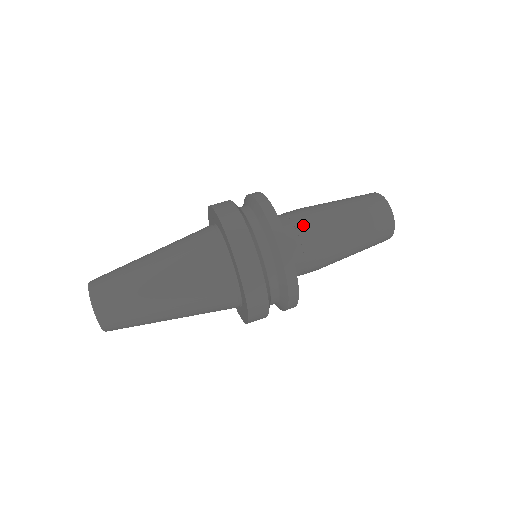
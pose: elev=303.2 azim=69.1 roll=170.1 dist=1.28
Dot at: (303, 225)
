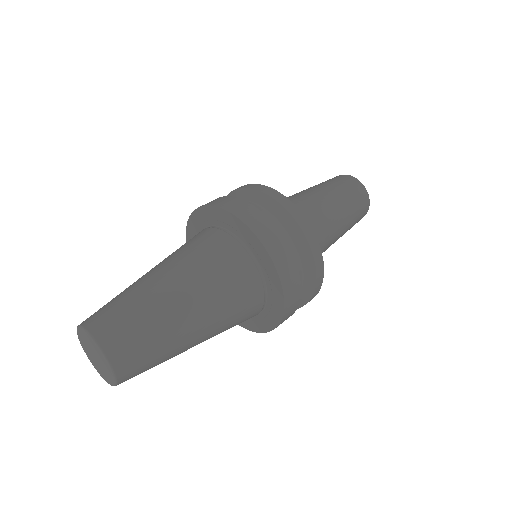
Dot at: (303, 213)
